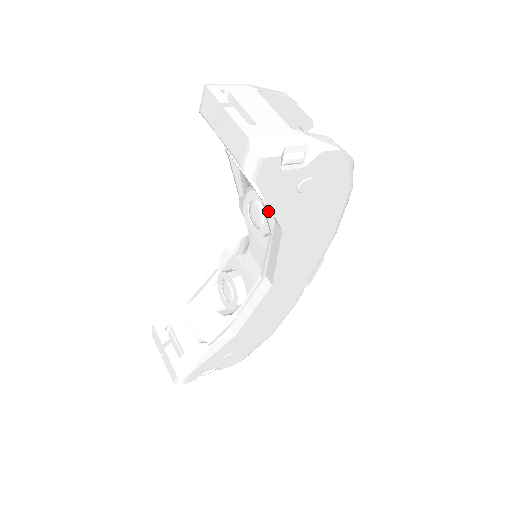
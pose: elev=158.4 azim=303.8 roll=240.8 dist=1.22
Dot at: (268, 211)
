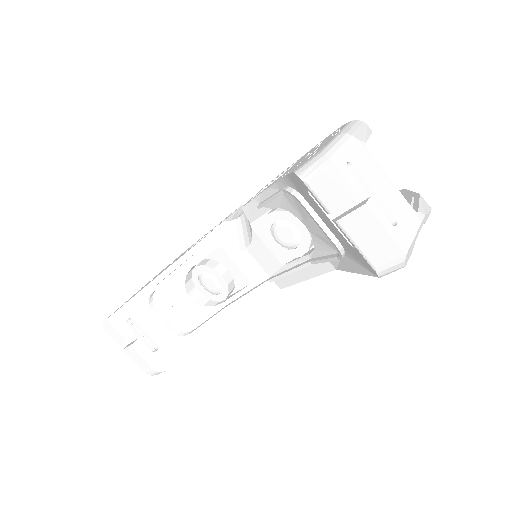
Dot at: (333, 259)
